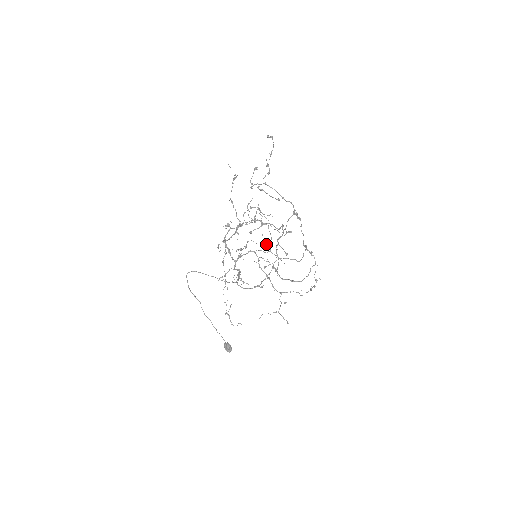
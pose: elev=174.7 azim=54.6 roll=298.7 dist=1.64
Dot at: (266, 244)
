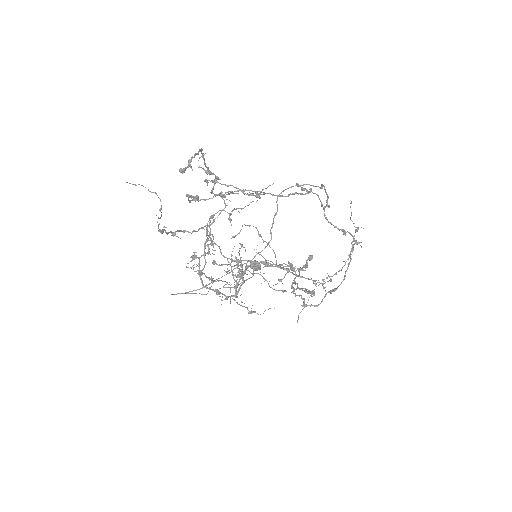
Dot at: occluded
